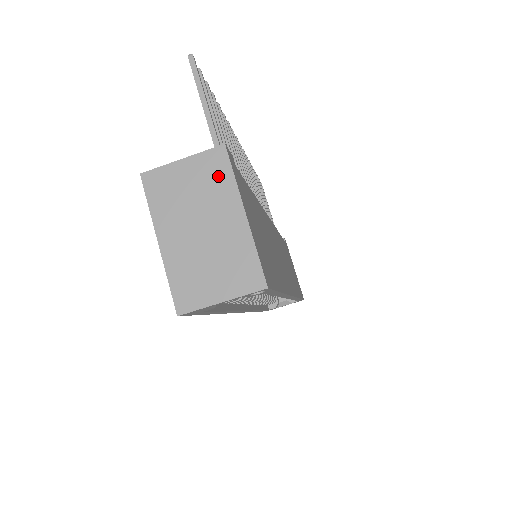
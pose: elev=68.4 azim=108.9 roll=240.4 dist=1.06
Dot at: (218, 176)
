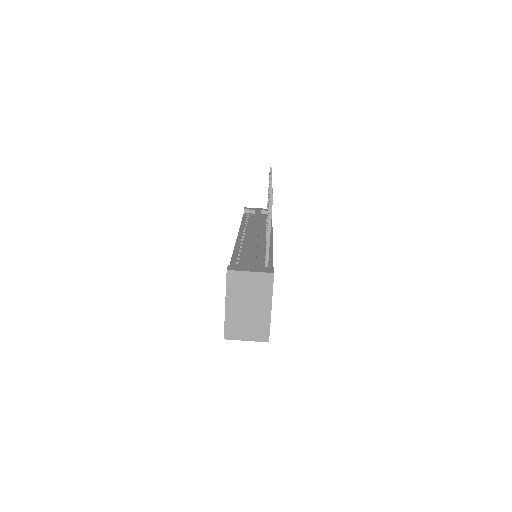
Dot at: (265, 287)
